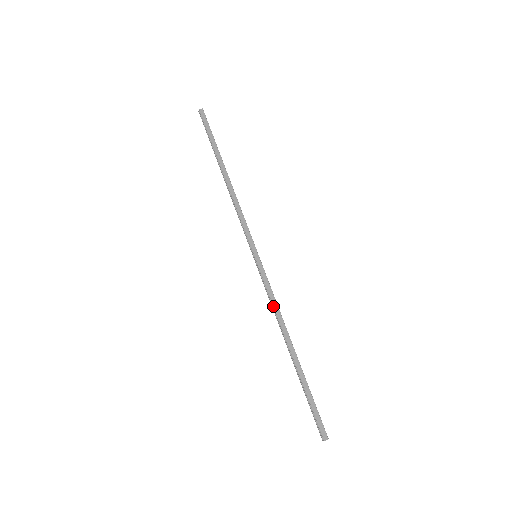
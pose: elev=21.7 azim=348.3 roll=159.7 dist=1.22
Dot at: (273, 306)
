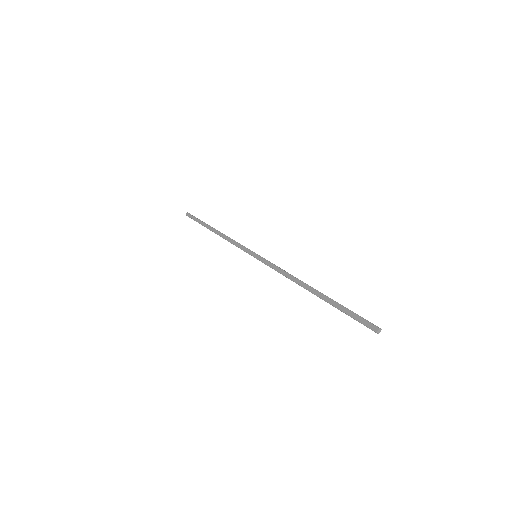
Dot at: occluded
